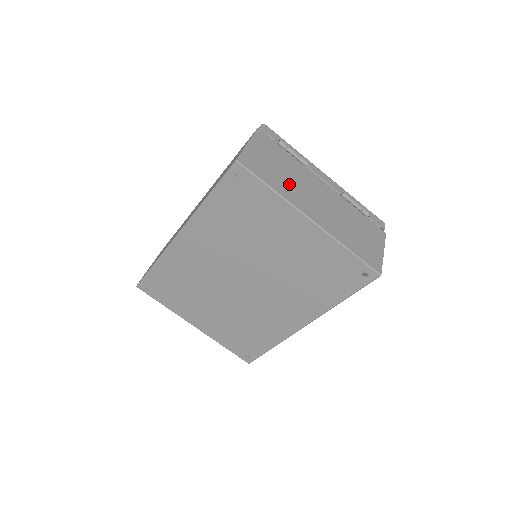
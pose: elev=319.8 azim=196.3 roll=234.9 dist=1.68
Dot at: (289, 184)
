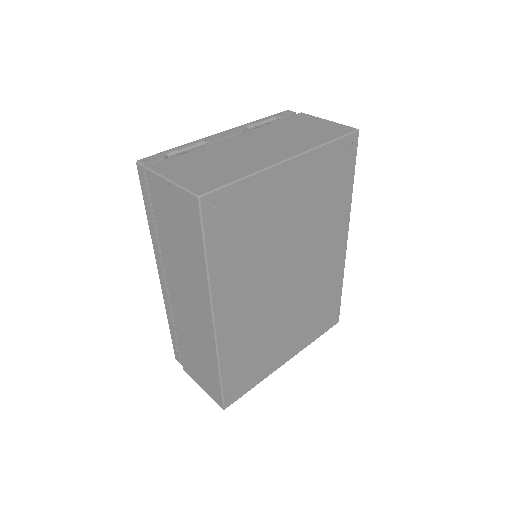
Dot at: (236, 163)
